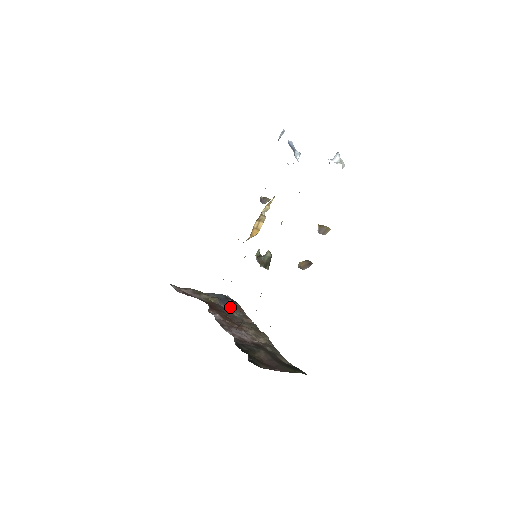
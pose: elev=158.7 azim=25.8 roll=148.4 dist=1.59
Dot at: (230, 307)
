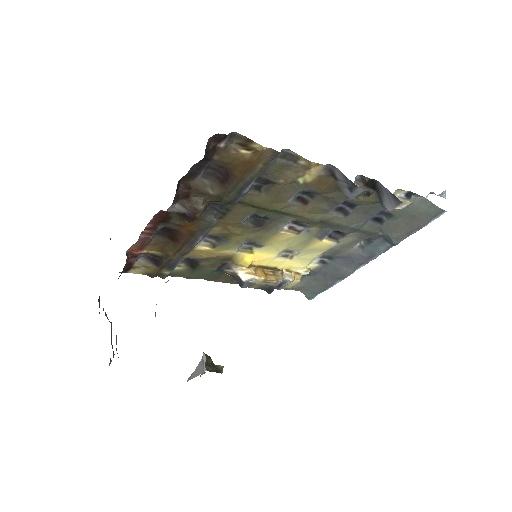
Dot at: occluded
